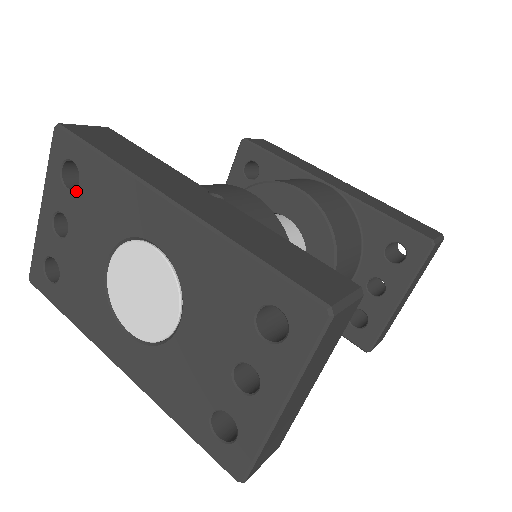
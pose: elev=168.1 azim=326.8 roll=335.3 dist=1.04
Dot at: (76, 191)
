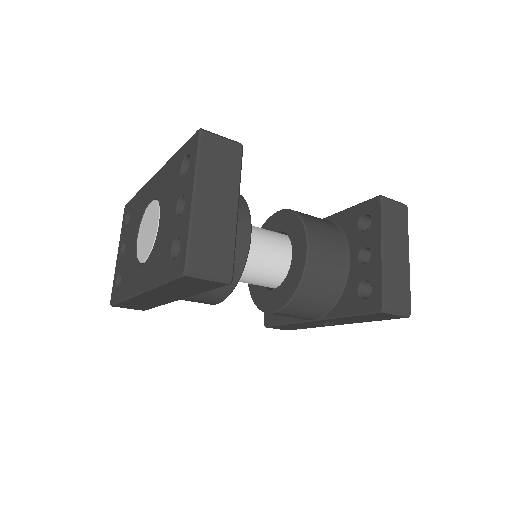
Dot at: (129, 222)
